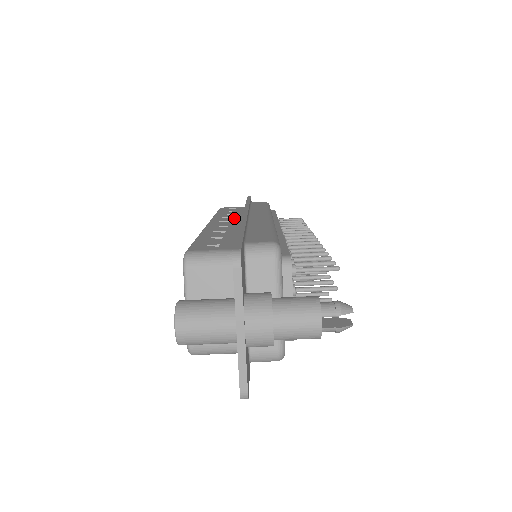
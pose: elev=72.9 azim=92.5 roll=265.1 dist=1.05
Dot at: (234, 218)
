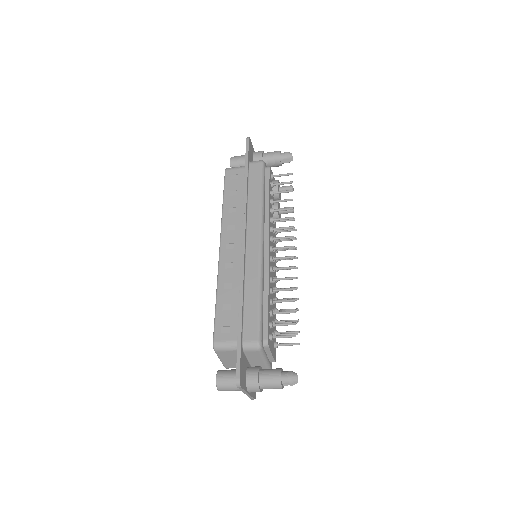
Dot at: (237, 232)
